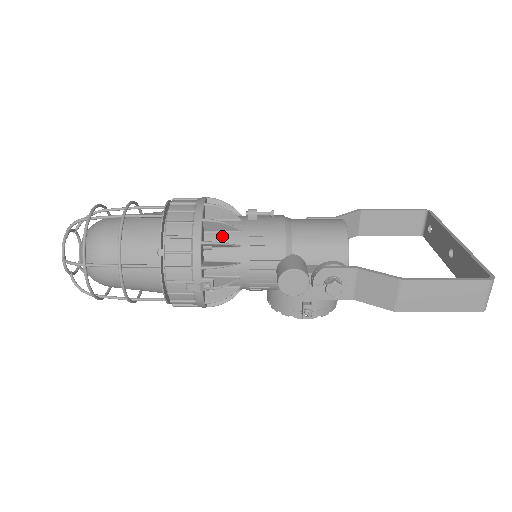
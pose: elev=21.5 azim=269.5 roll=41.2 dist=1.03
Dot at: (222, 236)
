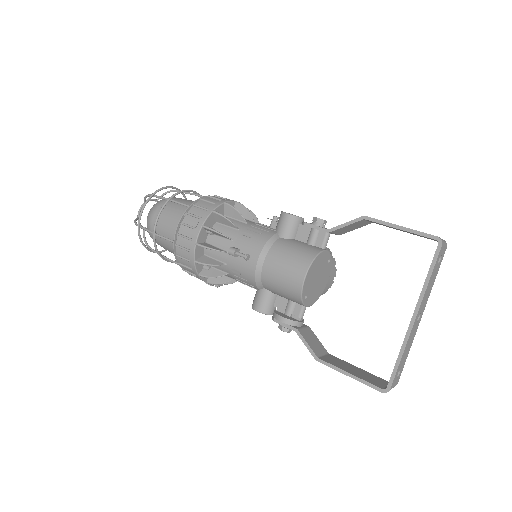
Dot at: occluded
